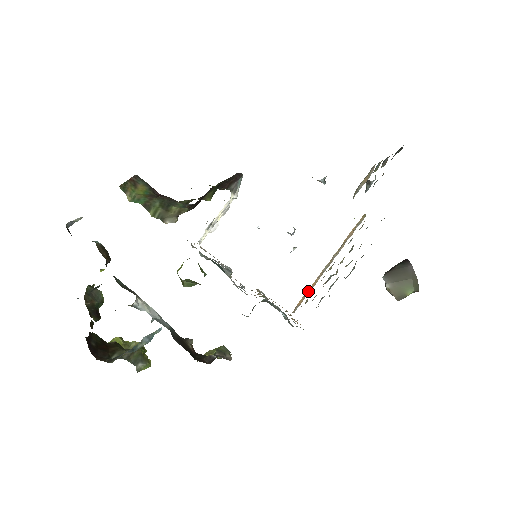
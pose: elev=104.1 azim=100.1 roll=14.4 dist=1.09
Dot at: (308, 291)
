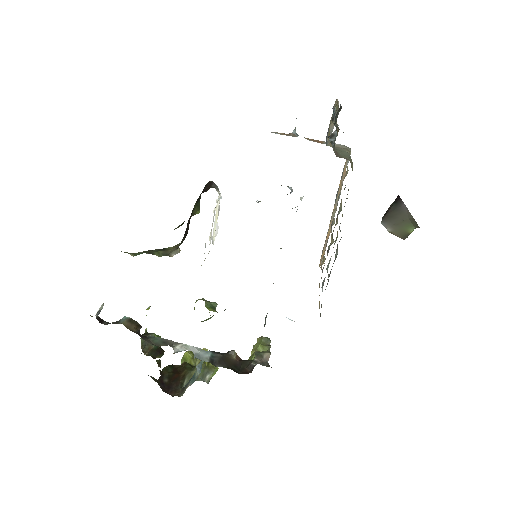
Dot at: (326, 242)
